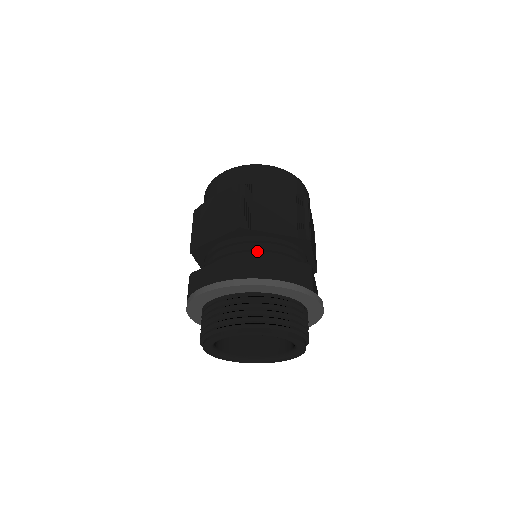
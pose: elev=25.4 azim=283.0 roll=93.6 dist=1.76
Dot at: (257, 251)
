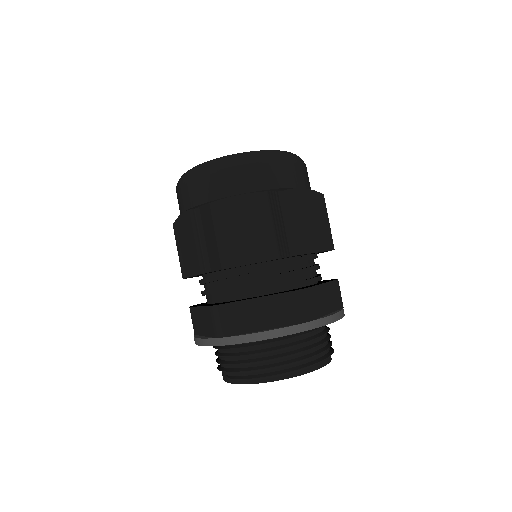
Dot at: (299, 274)
